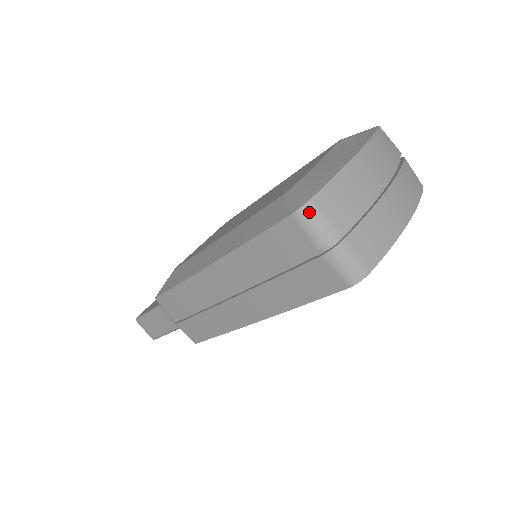
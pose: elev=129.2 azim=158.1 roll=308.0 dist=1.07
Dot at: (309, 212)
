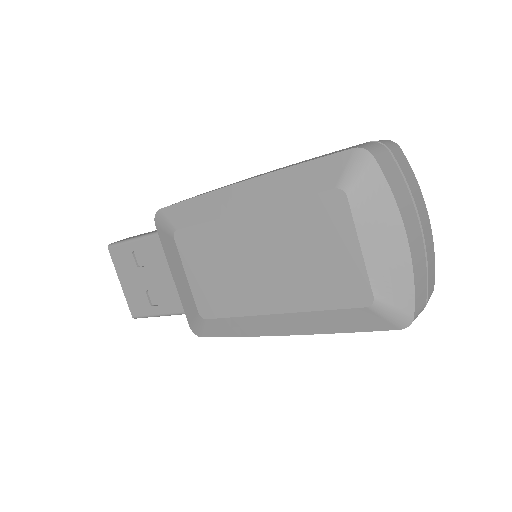
Dot at: occluded
